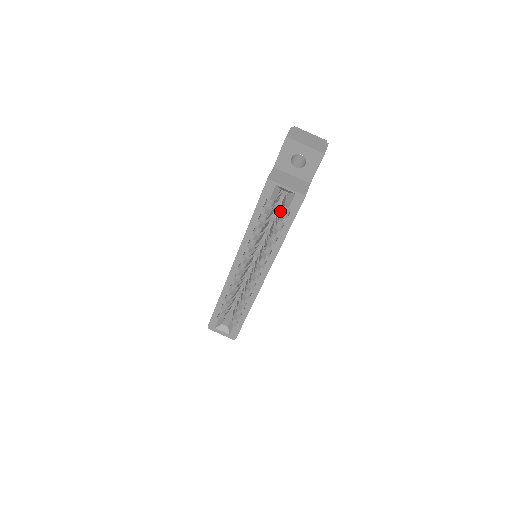
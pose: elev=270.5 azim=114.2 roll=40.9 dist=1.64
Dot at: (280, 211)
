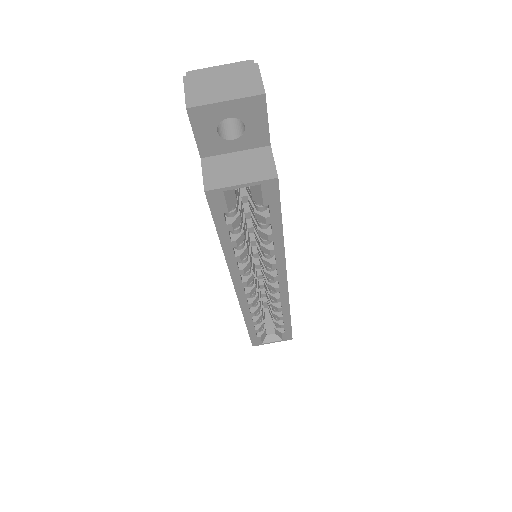
Dot at: occluded
